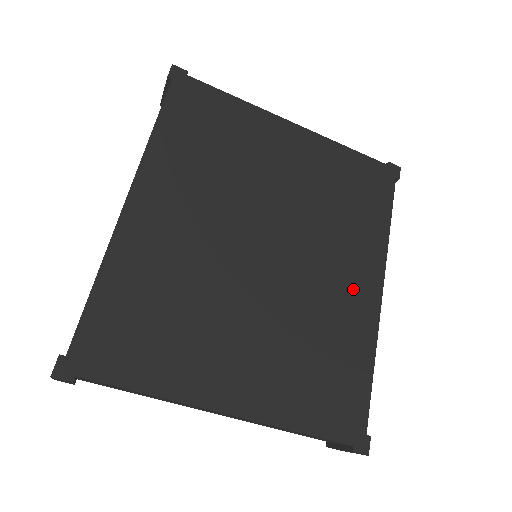
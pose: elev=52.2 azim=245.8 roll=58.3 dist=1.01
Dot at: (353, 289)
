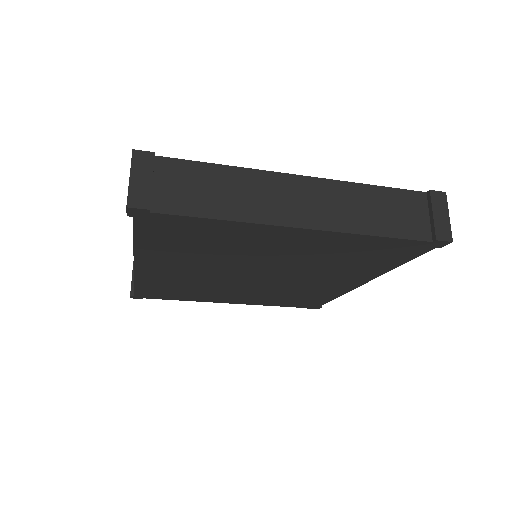
Dot at: (334, 284)
